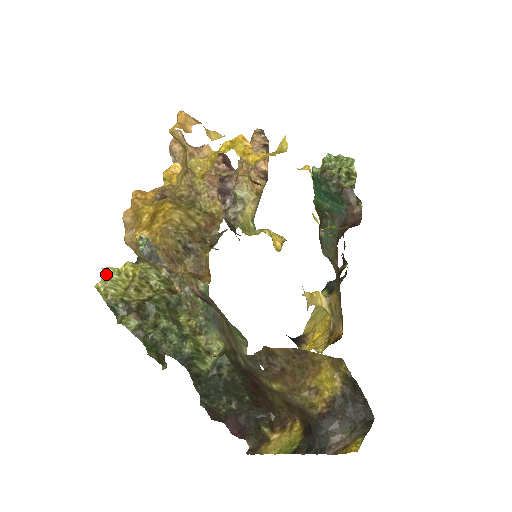
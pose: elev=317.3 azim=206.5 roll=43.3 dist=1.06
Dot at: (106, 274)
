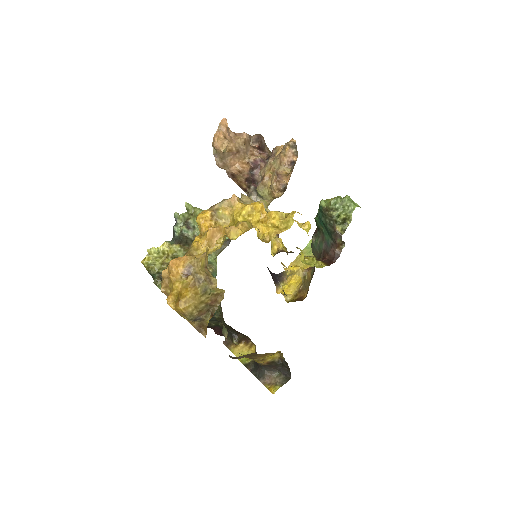
Dot at: (149, 253)
